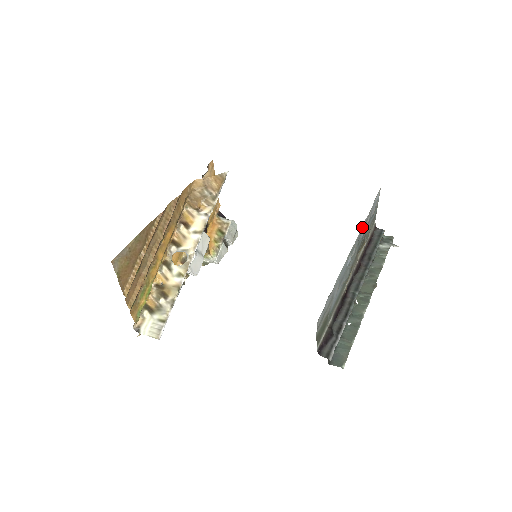
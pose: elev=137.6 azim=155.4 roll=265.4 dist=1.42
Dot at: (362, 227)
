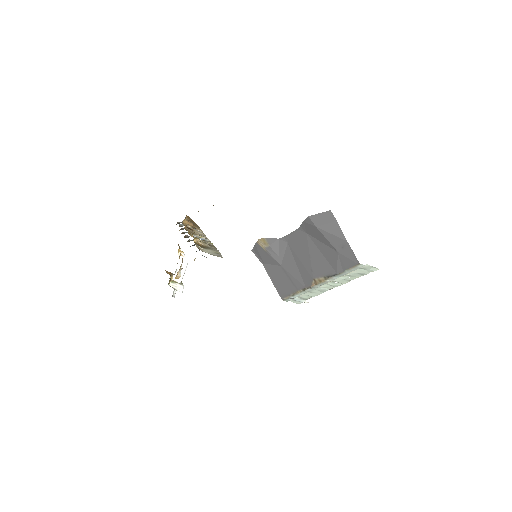
Dot at: occluded
